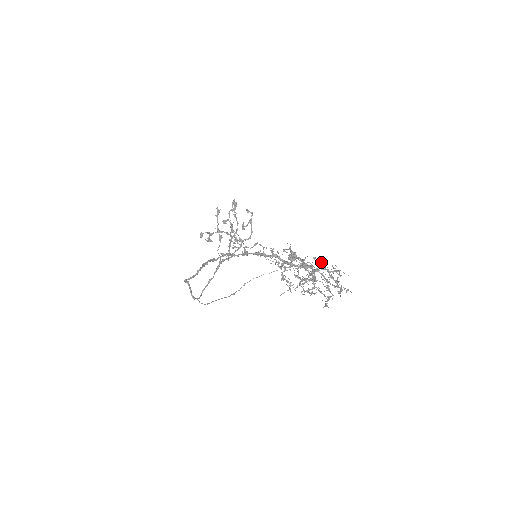
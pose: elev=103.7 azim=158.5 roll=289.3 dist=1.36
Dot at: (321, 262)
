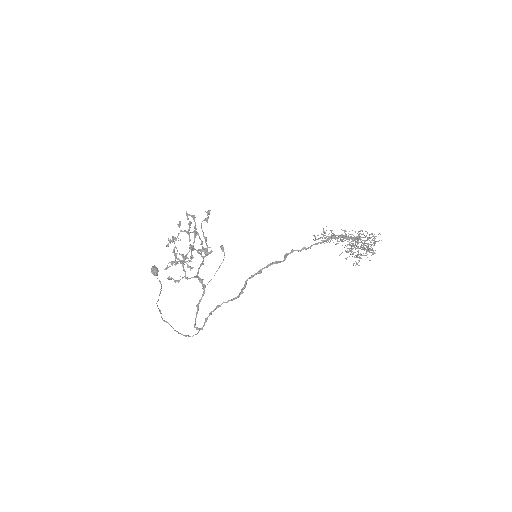
Dot at: occluded
